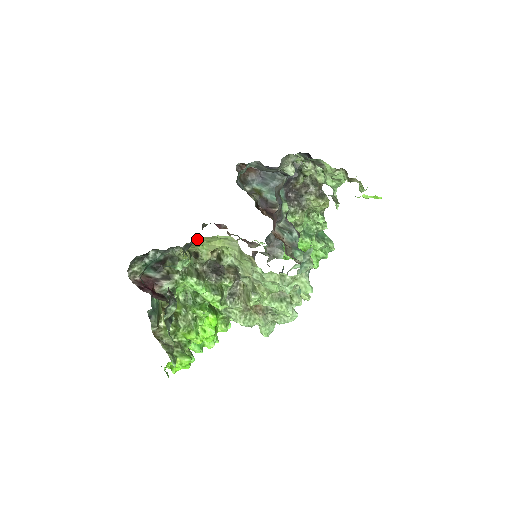
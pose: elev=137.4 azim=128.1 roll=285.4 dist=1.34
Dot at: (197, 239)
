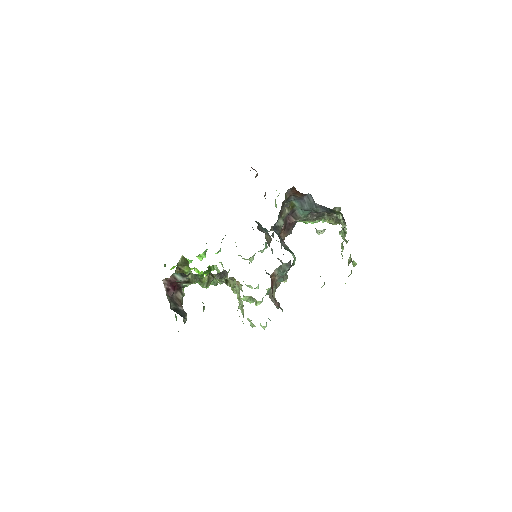
Dot at: occluded
